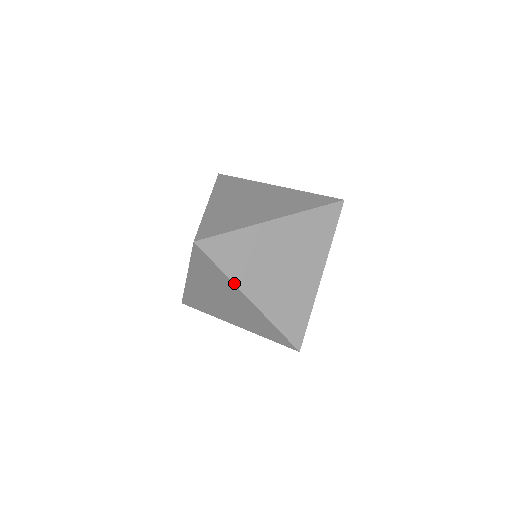
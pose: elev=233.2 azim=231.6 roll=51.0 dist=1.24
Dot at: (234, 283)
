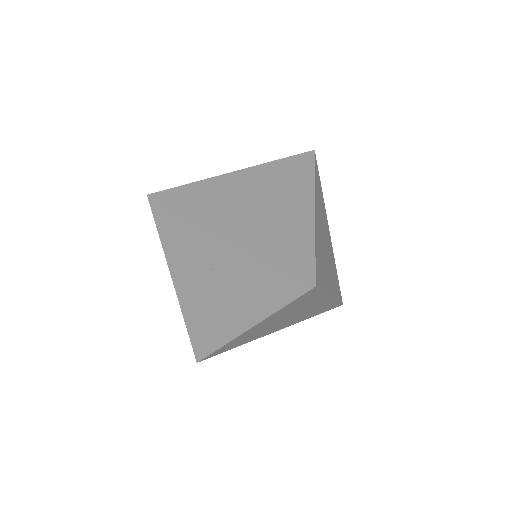
Dot at: (199, 223)
